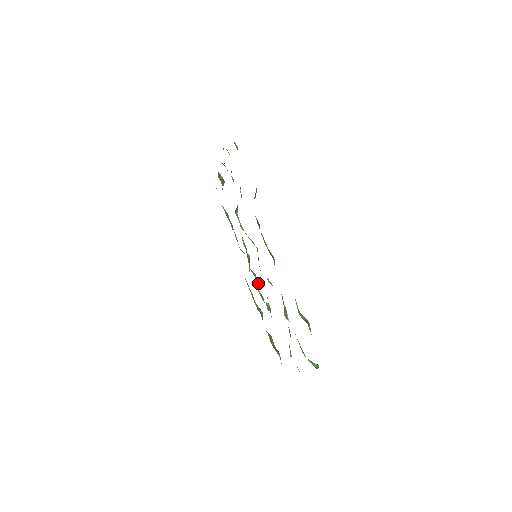
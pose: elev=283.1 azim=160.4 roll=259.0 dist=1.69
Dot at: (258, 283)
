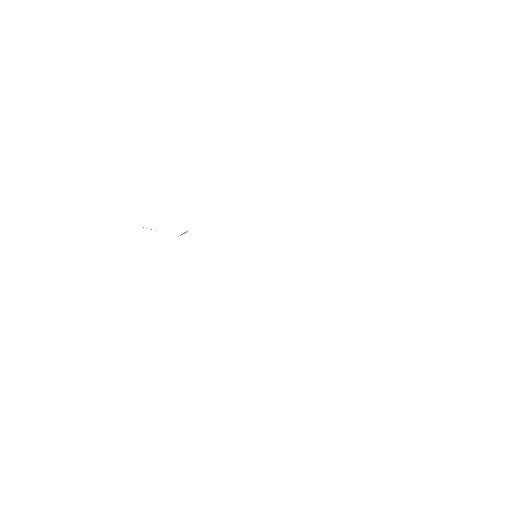
Dot at: occluded
